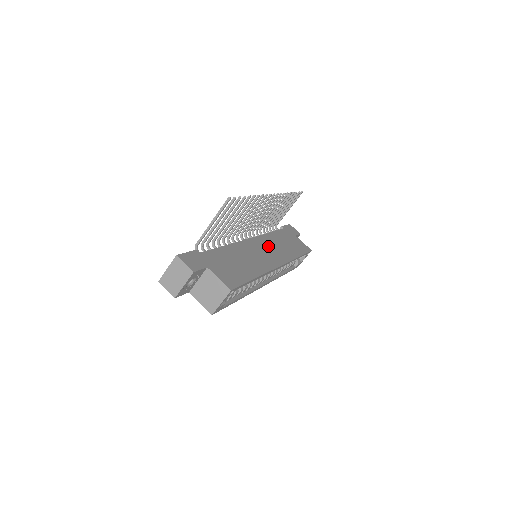
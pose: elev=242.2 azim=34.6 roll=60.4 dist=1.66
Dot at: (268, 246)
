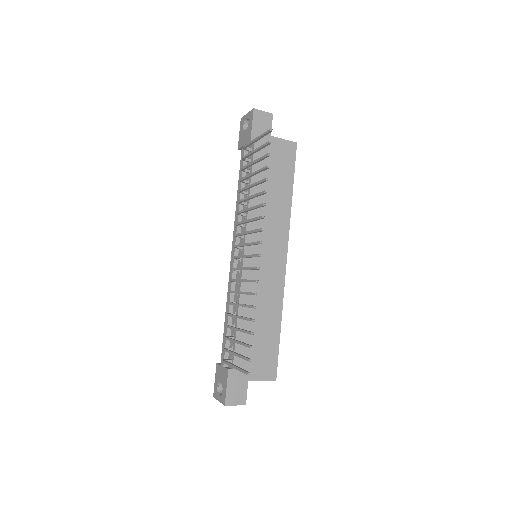
Dot at: (262, 235)
